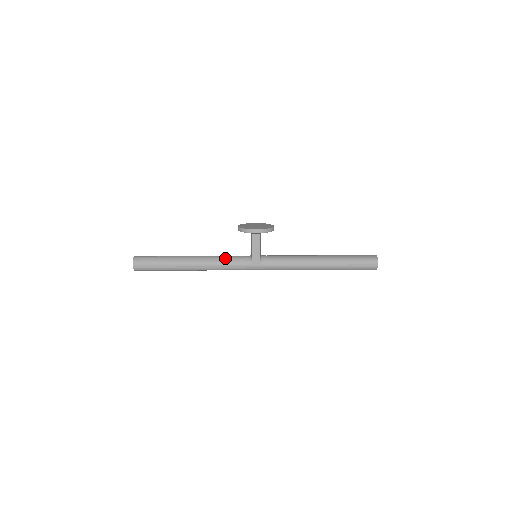
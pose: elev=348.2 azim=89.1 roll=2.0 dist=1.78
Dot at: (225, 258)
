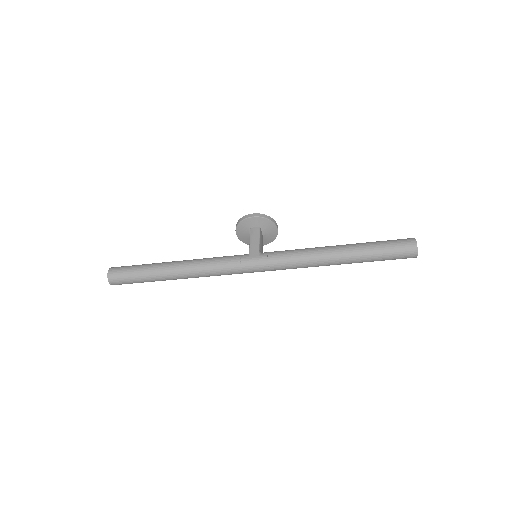
Dot at: (217, 257)
